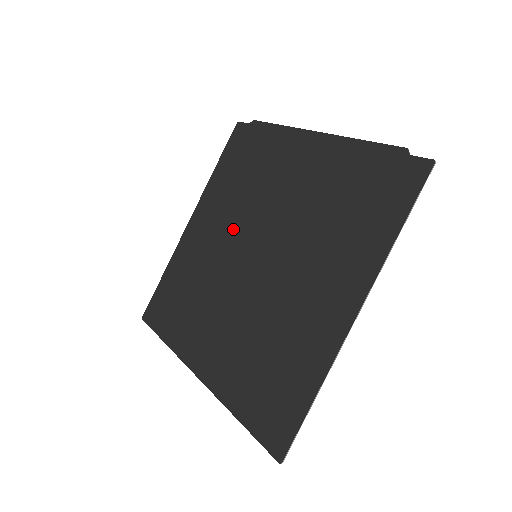
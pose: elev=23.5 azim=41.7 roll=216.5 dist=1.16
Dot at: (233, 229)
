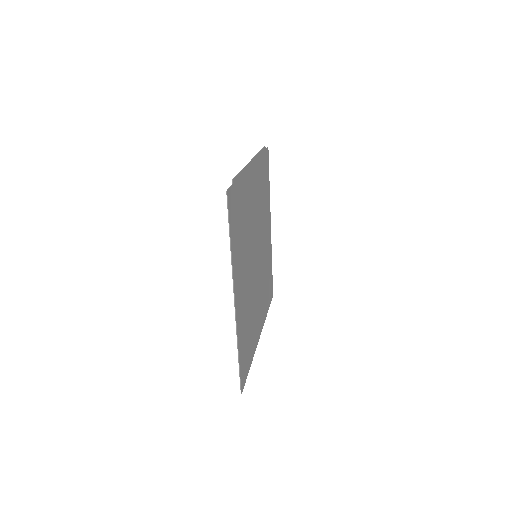
Dot at: (261, 235)
